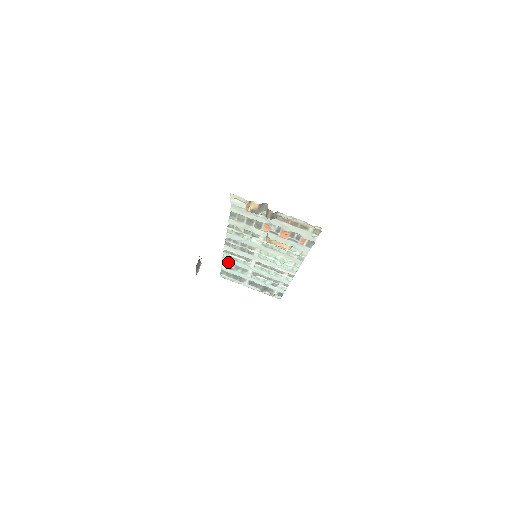
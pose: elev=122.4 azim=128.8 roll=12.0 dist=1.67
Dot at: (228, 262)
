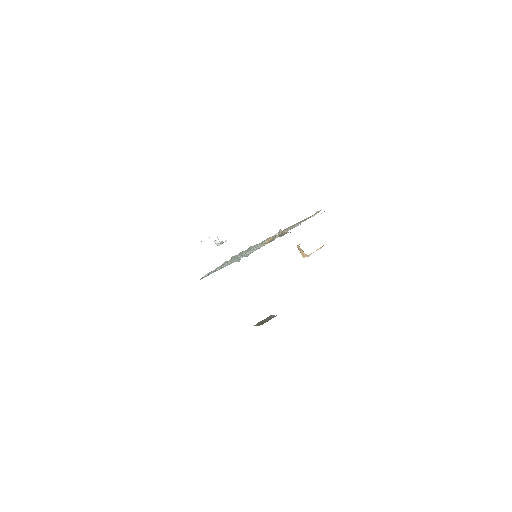
Dot at: occluded
